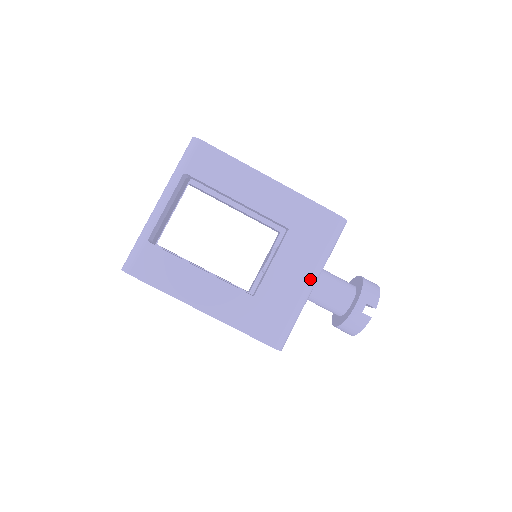
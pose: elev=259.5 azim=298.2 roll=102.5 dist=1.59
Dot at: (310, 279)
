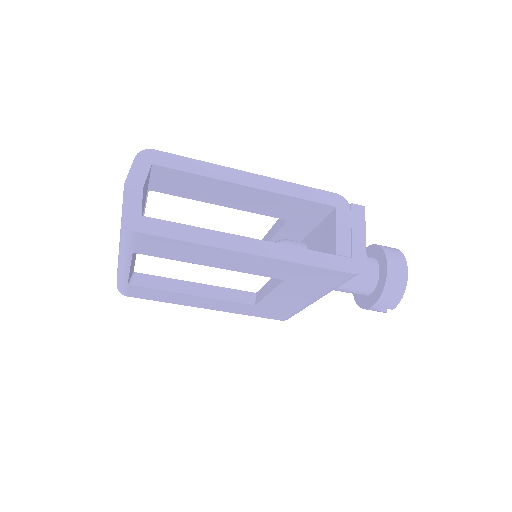
Dot at: (315, 300)
